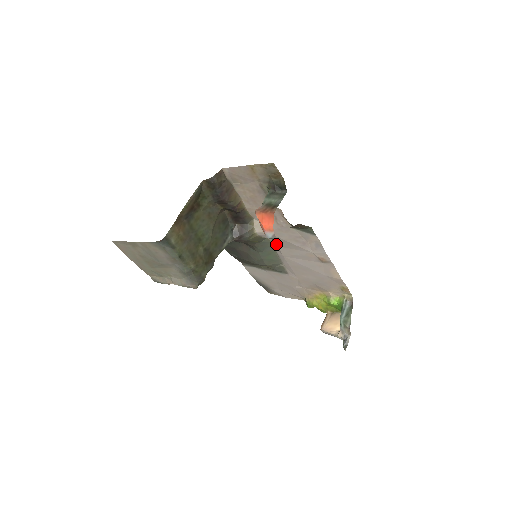
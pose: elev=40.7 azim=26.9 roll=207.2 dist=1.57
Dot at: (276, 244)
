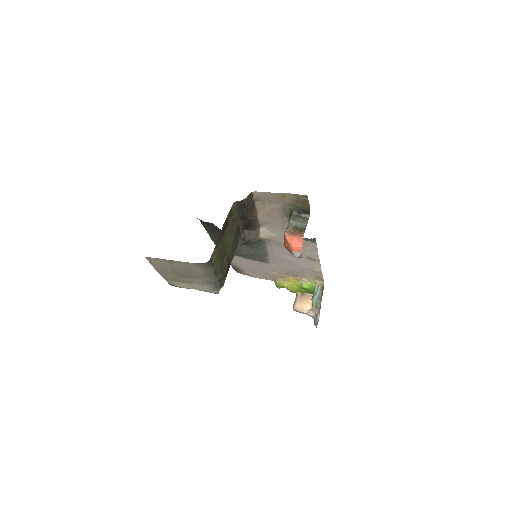
Dot at: (272, 244)
